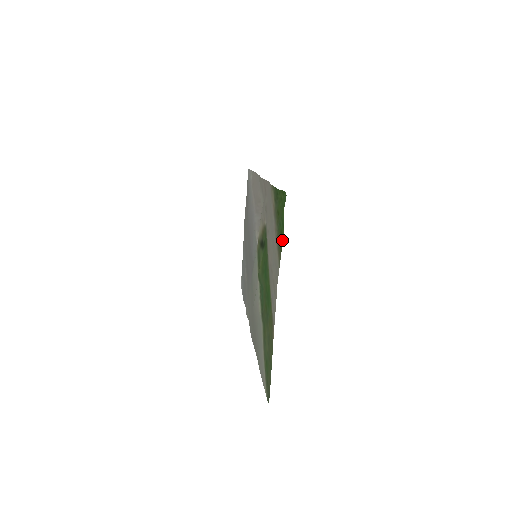
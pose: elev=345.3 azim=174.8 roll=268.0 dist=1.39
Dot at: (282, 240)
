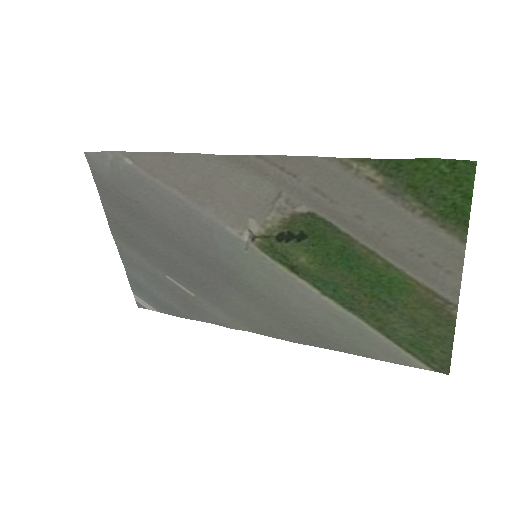
Dot at: (467, 214)
